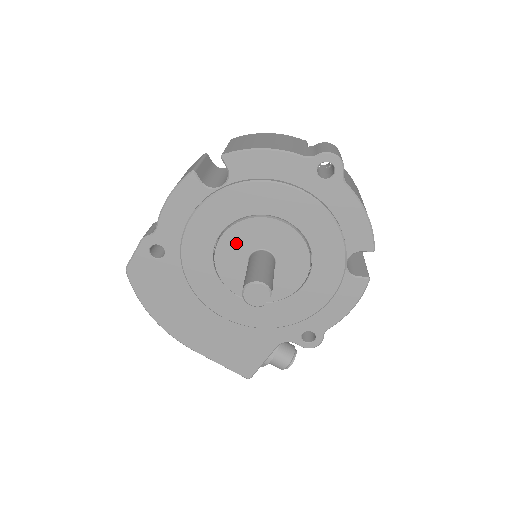
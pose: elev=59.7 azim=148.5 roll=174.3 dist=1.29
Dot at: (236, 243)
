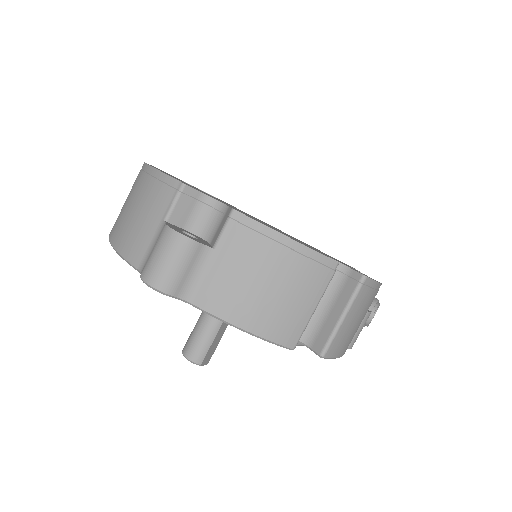
Dot at: occluded
